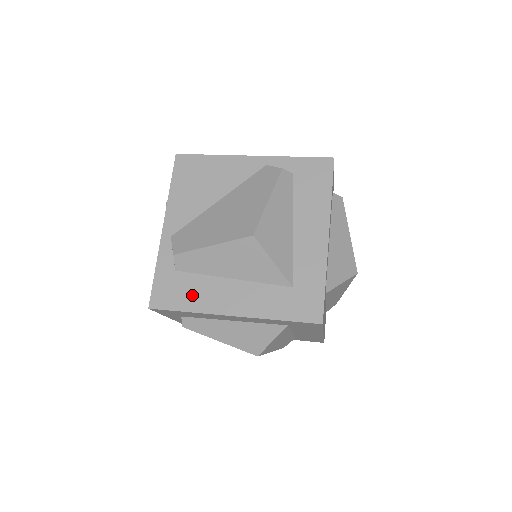
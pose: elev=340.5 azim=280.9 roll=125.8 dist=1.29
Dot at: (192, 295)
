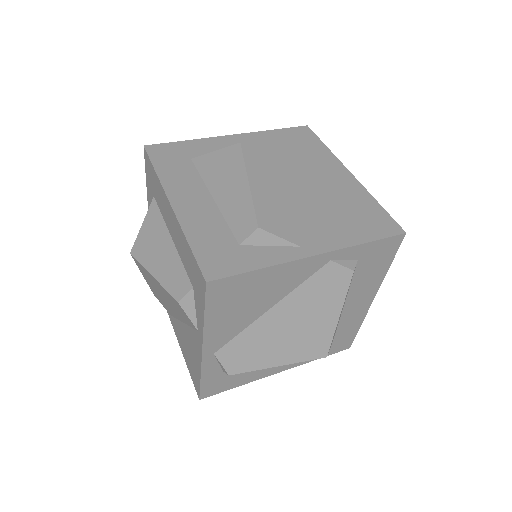
Dot at: (243, 377)
